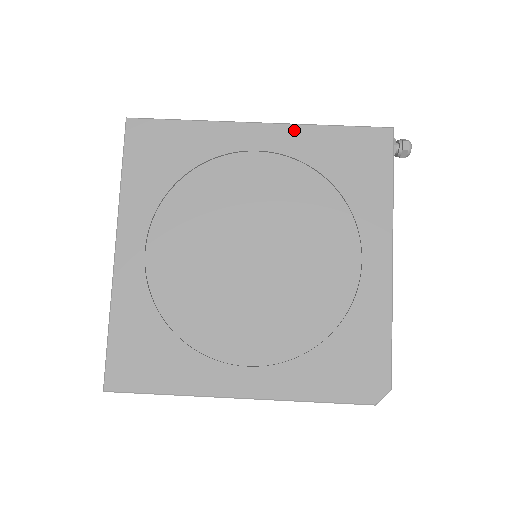
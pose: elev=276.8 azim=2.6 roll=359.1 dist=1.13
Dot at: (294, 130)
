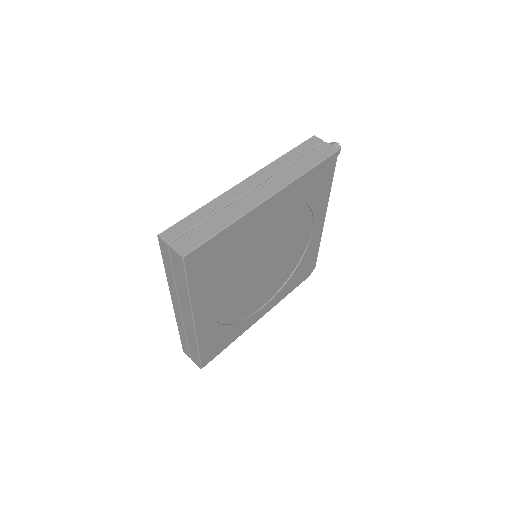
Dot at: (289, 188)
